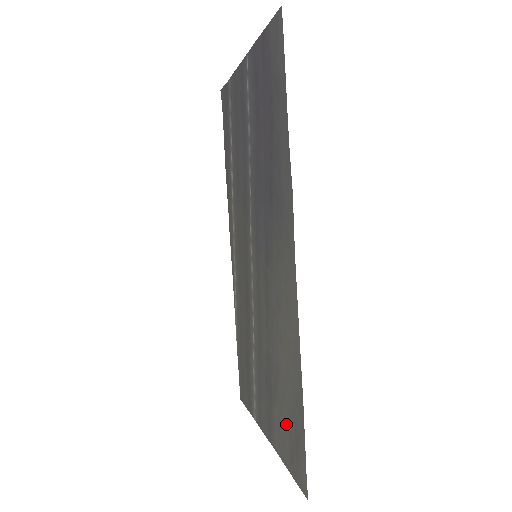
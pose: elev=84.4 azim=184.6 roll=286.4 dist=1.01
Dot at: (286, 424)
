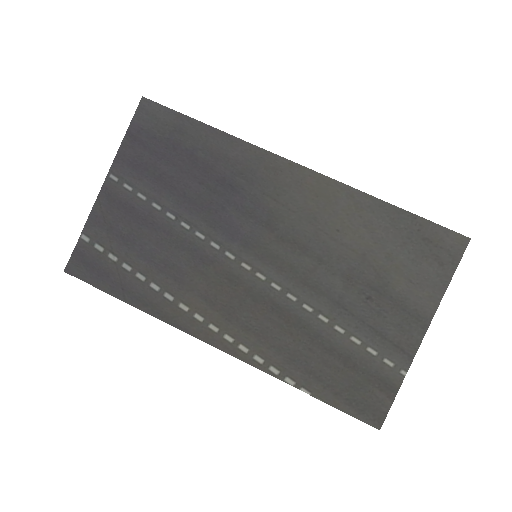
Dot at: (411, 260)
